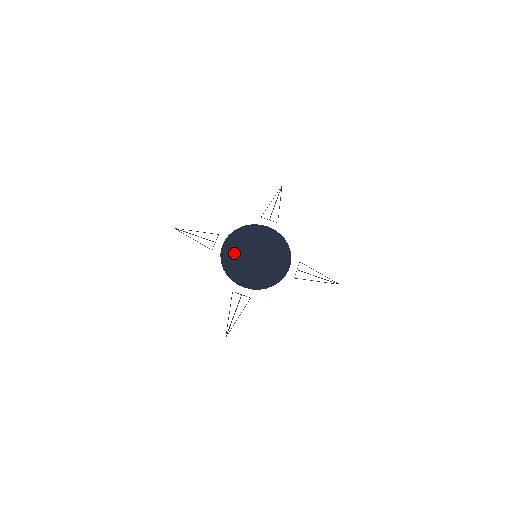
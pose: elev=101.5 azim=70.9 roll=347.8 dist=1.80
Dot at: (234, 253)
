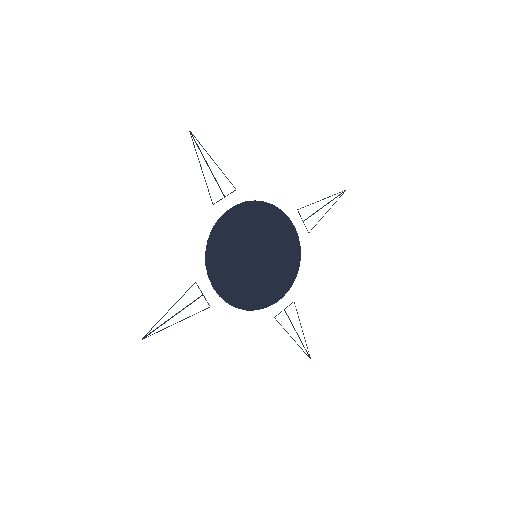
Dot at: (235, 231)
